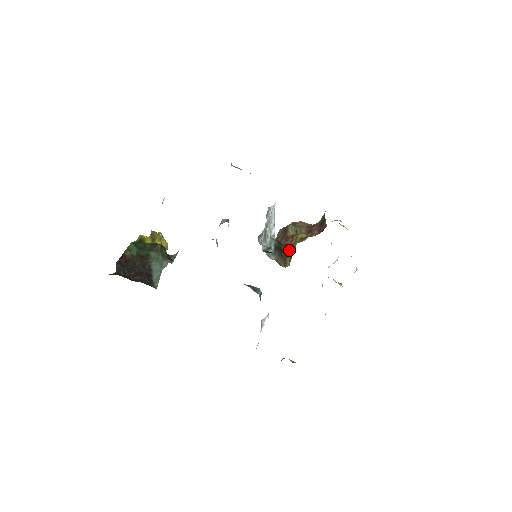
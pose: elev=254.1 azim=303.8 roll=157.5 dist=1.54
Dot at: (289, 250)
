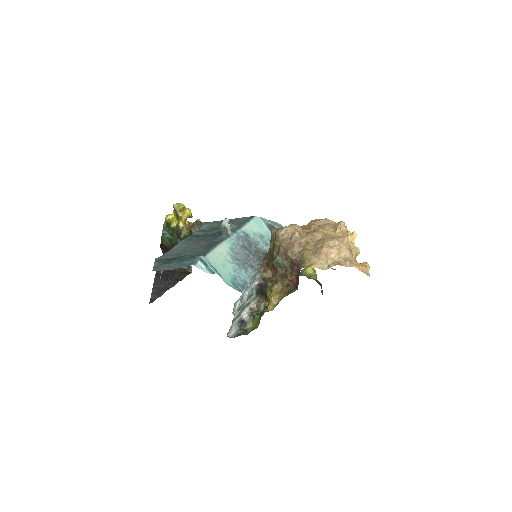
Dot at: (257, 321)
